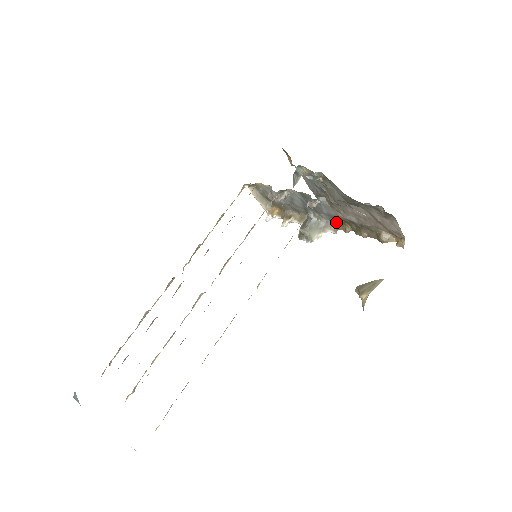
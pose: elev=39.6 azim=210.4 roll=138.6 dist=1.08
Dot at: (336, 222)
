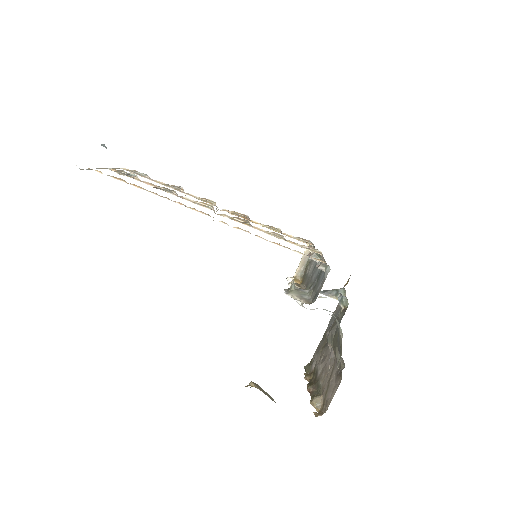
Dot at: (313, 301)
